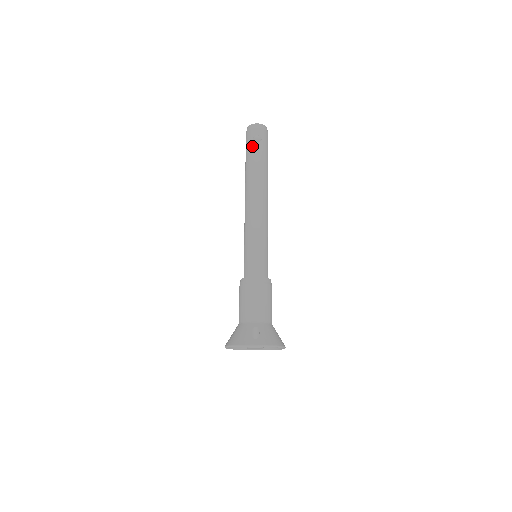
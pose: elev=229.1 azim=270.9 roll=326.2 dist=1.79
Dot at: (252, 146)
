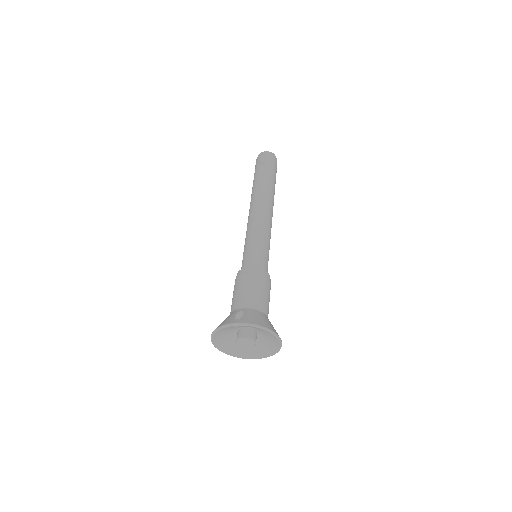
Dot at: (258, 168)
